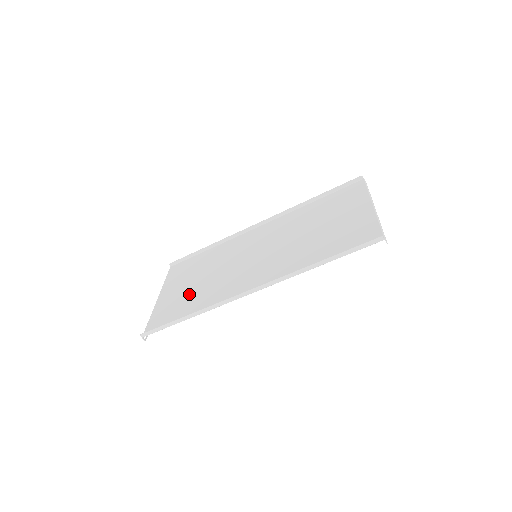
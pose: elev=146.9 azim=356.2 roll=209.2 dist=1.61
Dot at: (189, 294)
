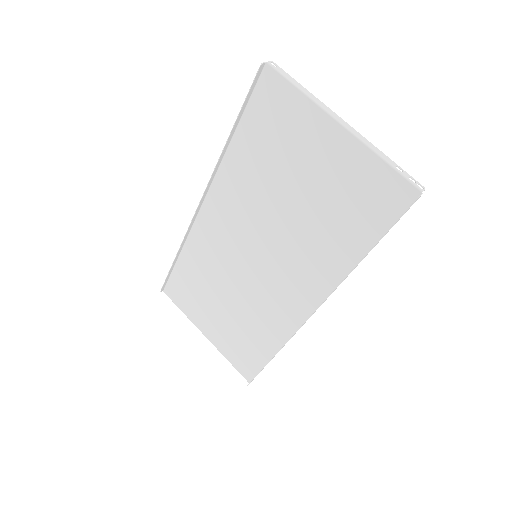
Dot at: (236, 326)
